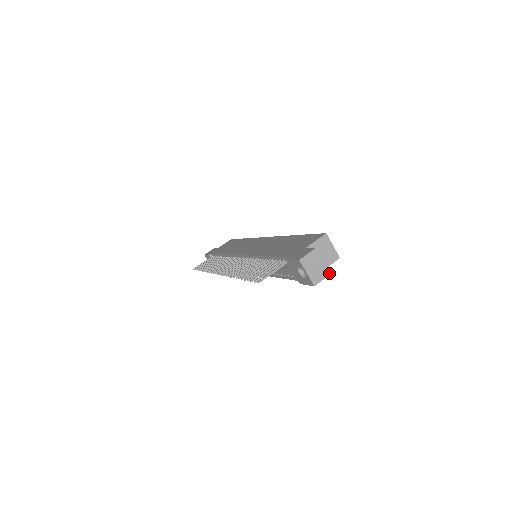
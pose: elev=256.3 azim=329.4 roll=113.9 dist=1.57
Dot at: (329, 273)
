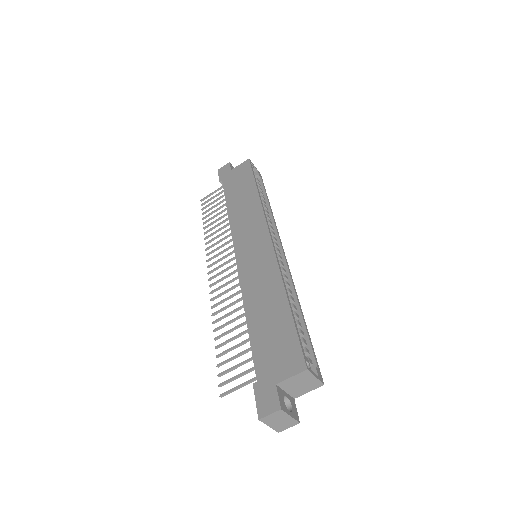
Dot at: (299, 422)
